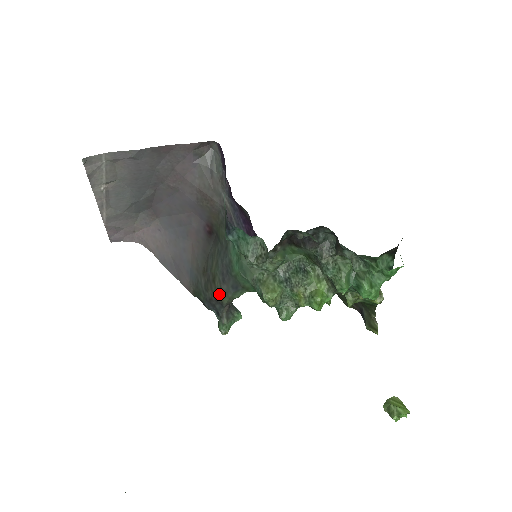
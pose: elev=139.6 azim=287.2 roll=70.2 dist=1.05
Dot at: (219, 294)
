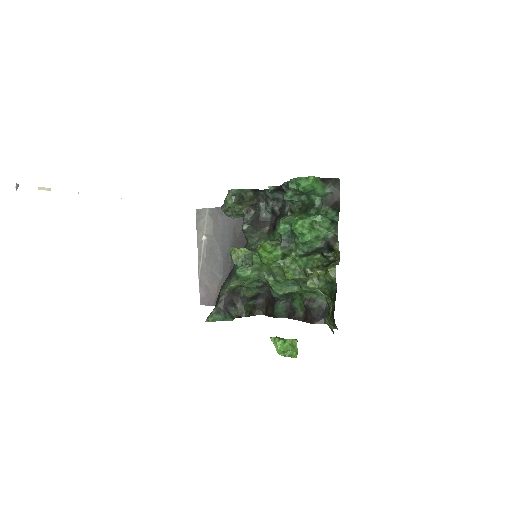
Dot at: (221, 288)
